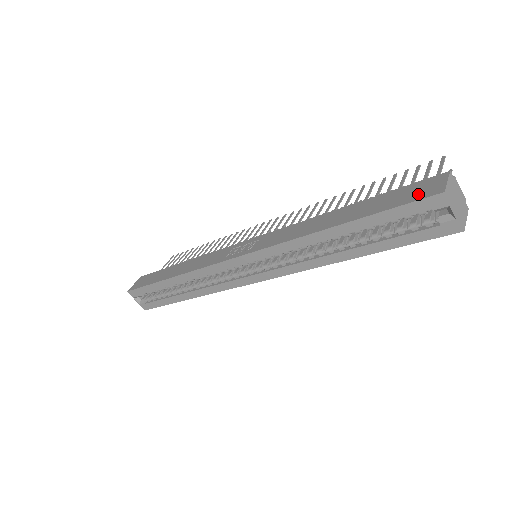
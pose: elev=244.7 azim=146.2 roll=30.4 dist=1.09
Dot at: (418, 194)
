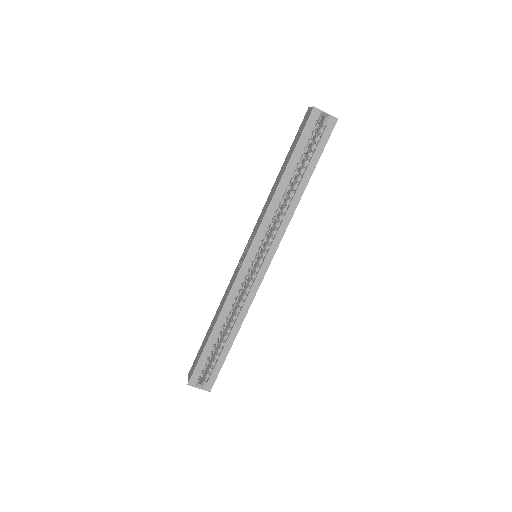
Dot at: (305, 122)
